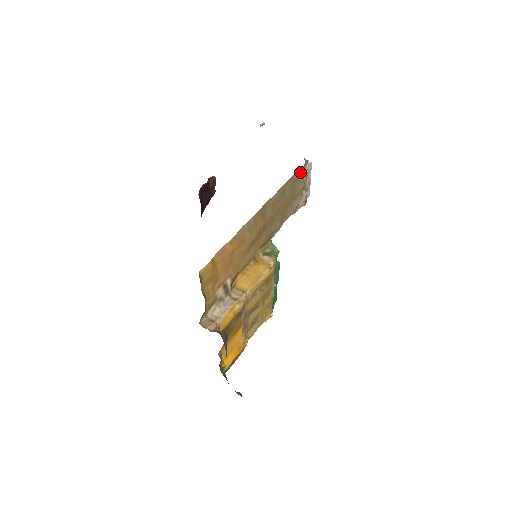
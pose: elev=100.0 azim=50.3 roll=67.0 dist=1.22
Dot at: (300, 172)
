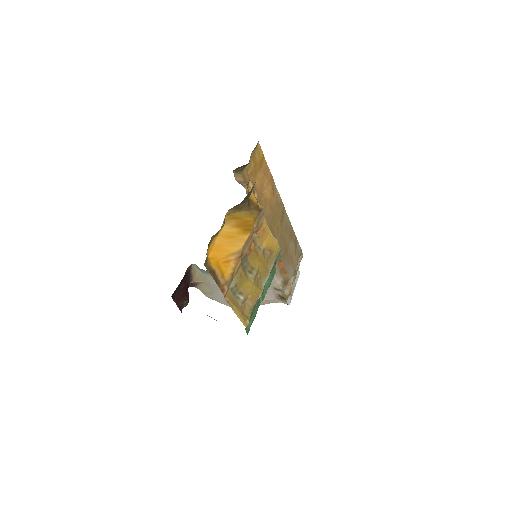
Dot at: (299, 250)
